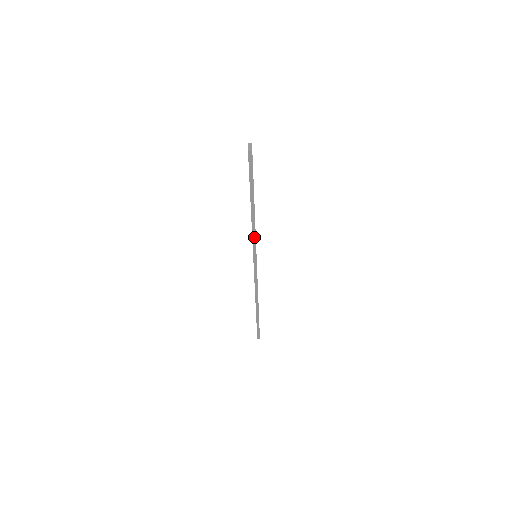
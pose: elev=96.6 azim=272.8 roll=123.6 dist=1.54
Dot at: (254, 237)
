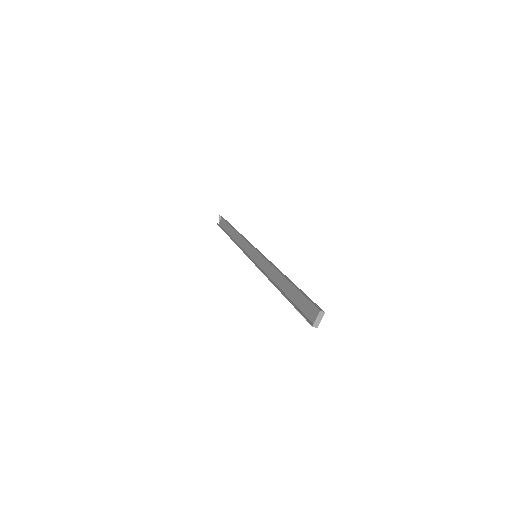
Dot at: (264, 272)
